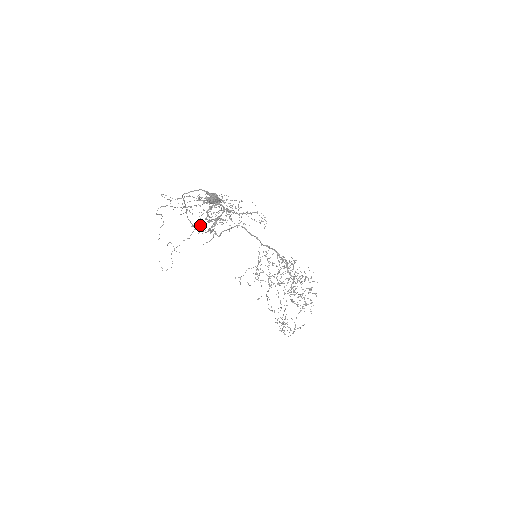
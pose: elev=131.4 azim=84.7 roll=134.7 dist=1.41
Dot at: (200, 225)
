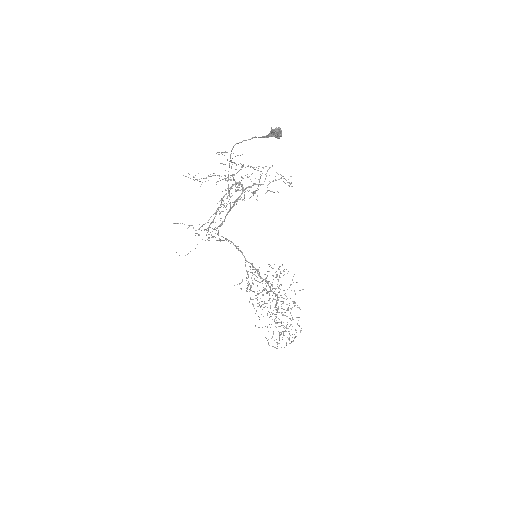
Dot at: (220, 207)
